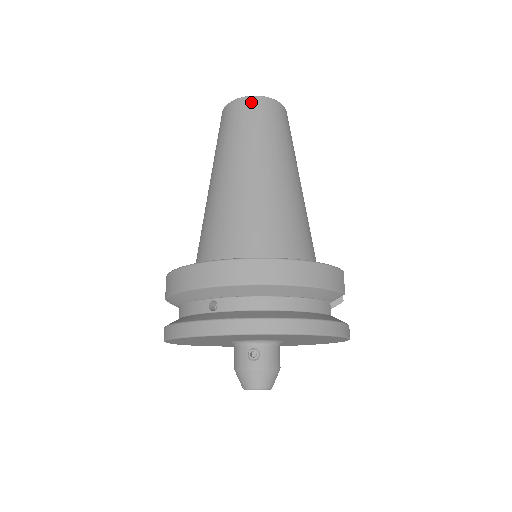
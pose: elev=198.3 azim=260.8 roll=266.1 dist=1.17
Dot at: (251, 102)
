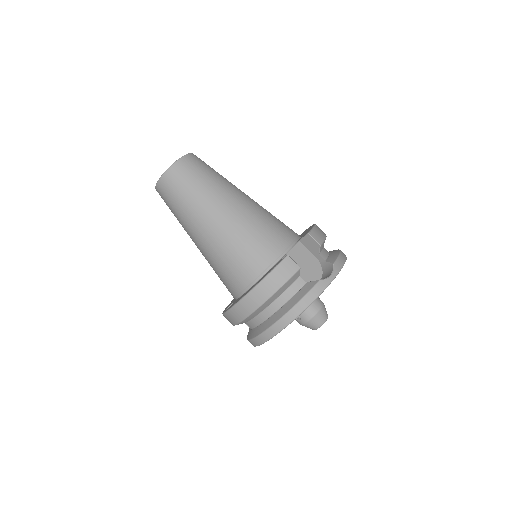
Dot at: (160, 189)
